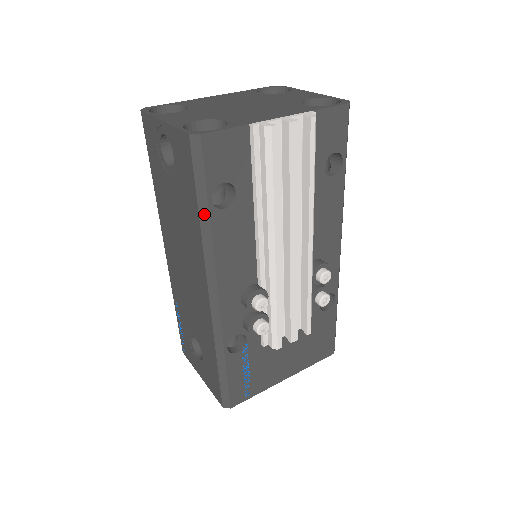
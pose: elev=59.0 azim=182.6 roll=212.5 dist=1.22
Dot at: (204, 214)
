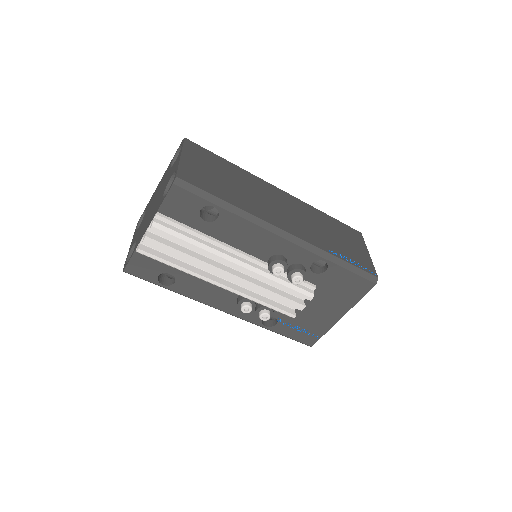
Dot at: (170, 290)
